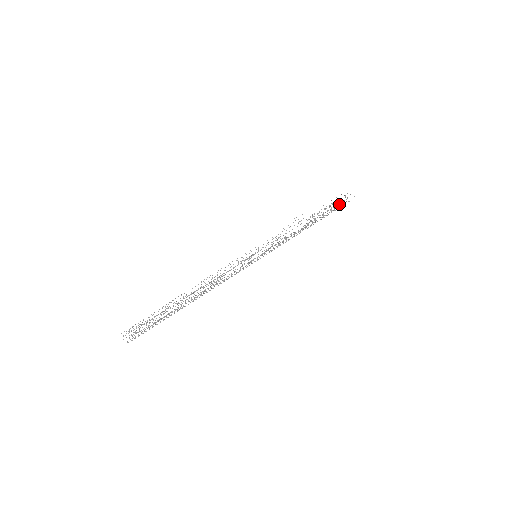
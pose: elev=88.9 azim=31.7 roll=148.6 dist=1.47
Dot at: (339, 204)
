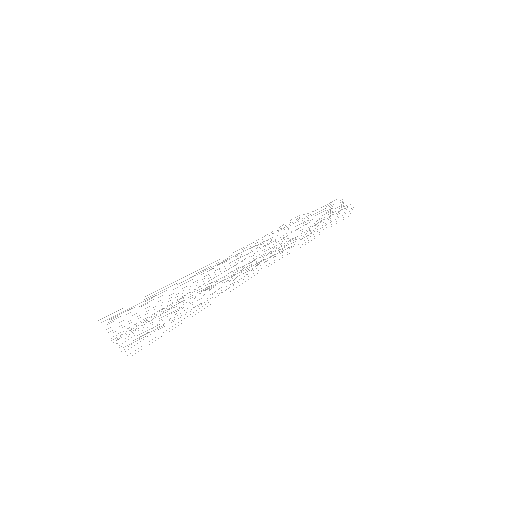
Dot at: occluded
